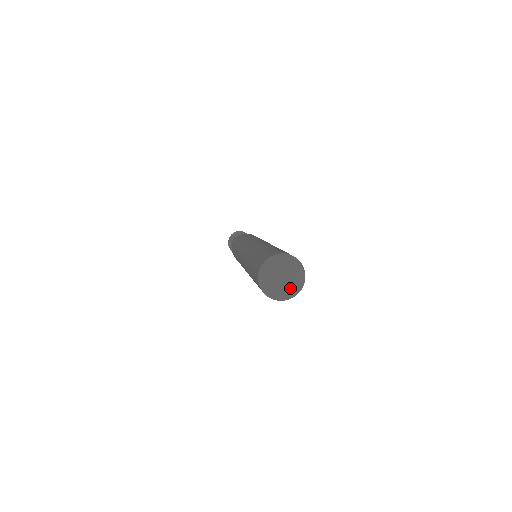
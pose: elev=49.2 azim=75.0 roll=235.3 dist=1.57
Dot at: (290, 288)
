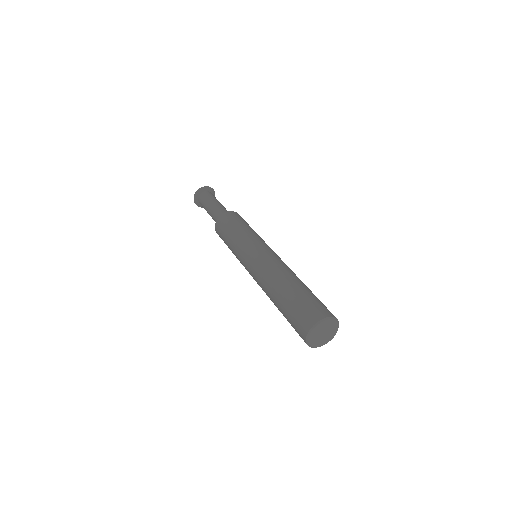
Dot at: (326, 339)
